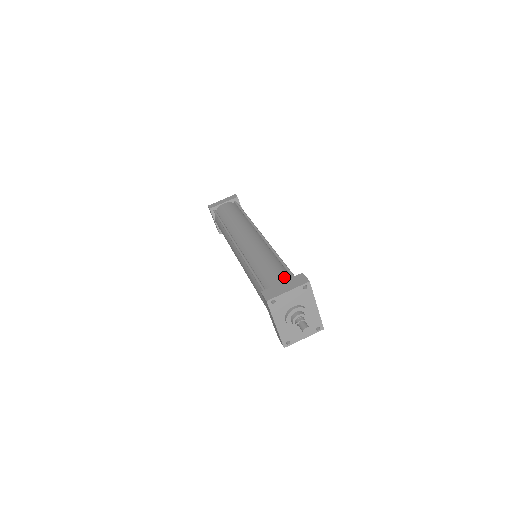
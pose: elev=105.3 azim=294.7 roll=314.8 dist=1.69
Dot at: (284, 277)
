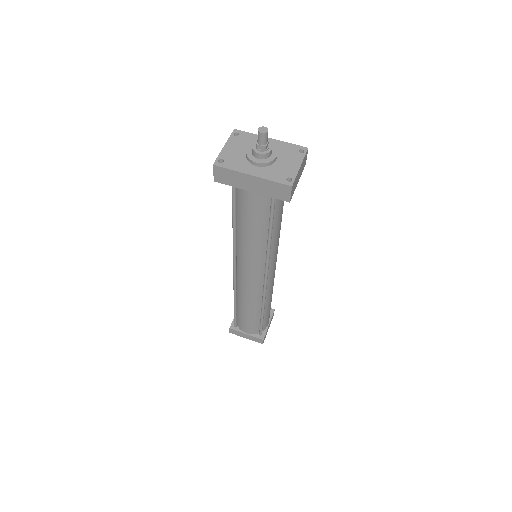
Dot at: occluded
